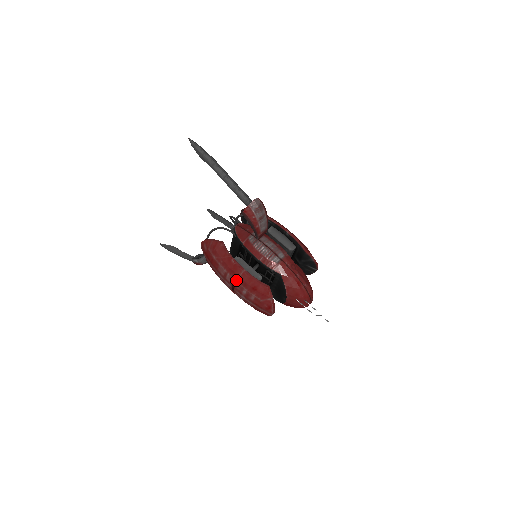
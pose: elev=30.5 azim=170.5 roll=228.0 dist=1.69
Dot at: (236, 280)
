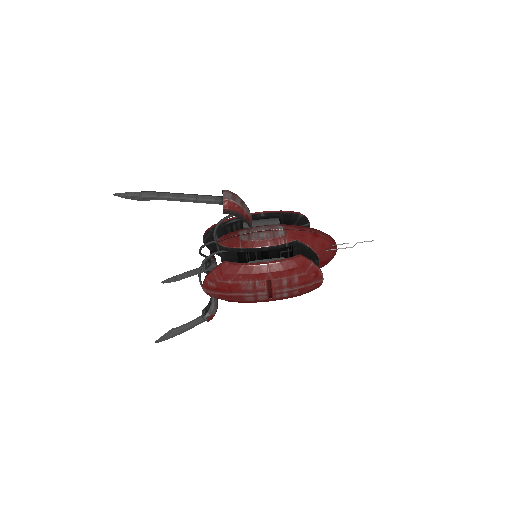
Dot at: (269, 279)
